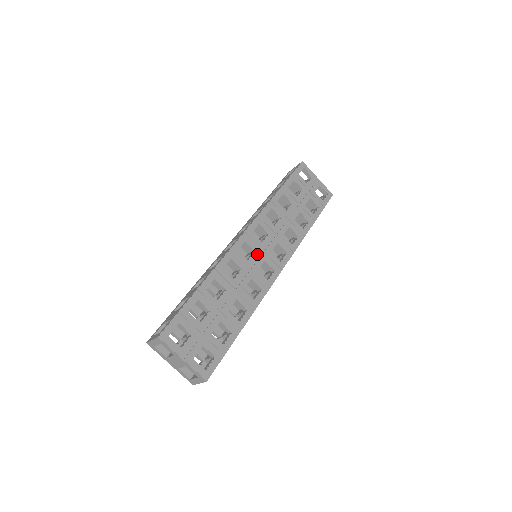
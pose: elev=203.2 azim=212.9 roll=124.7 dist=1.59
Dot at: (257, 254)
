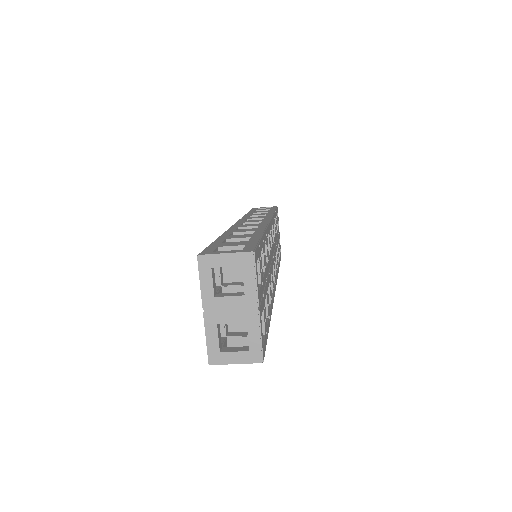
Dot at: (272, 252)
